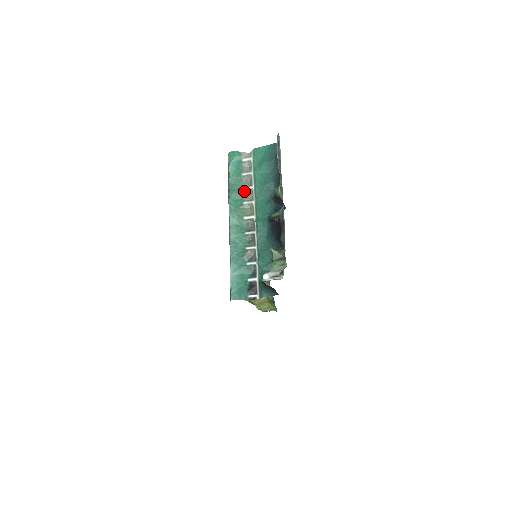
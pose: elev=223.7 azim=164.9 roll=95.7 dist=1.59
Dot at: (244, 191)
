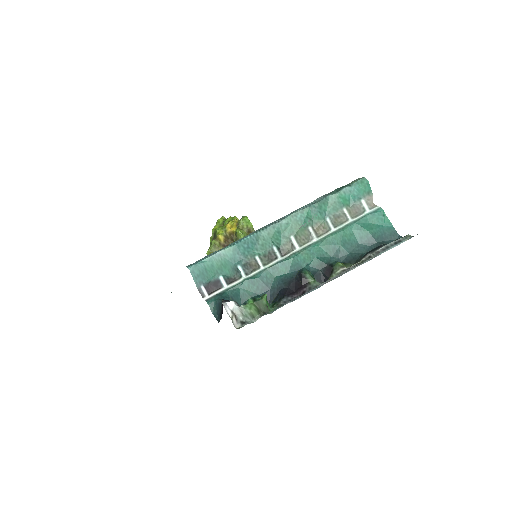
Dot at: (325, 220)
